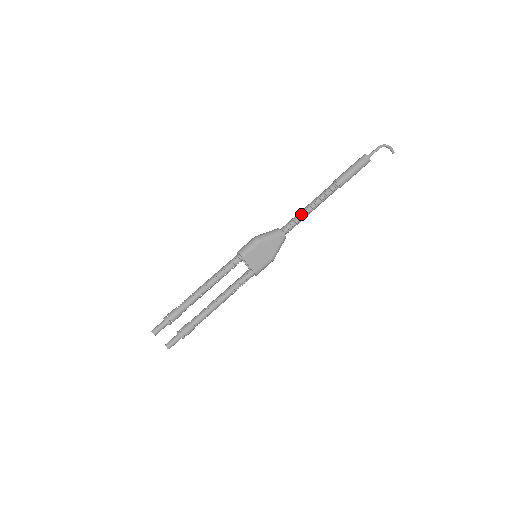
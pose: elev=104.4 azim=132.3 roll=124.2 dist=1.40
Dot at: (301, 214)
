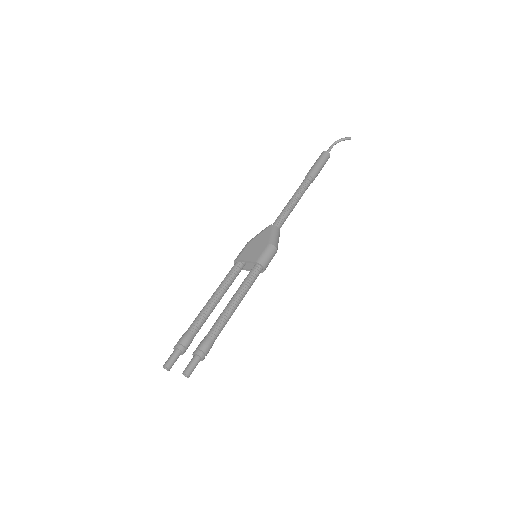
Dot at: (283, 209)
